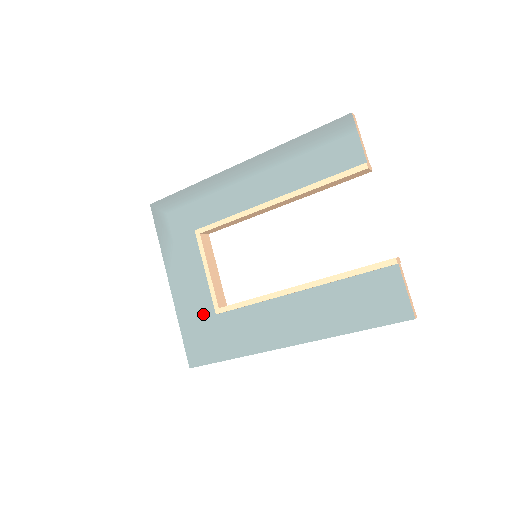
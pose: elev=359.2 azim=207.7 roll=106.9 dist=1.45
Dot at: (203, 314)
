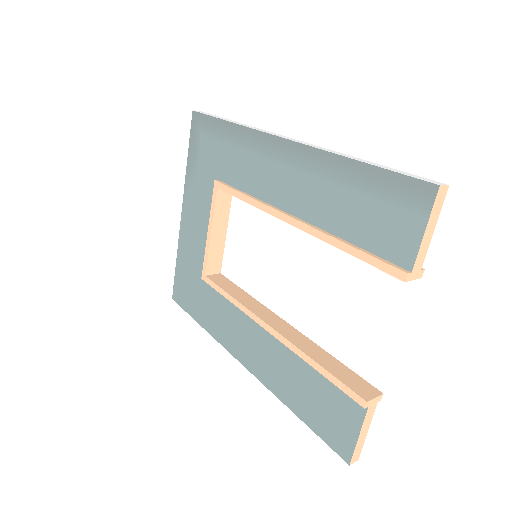
Dot at: (195, 266)
